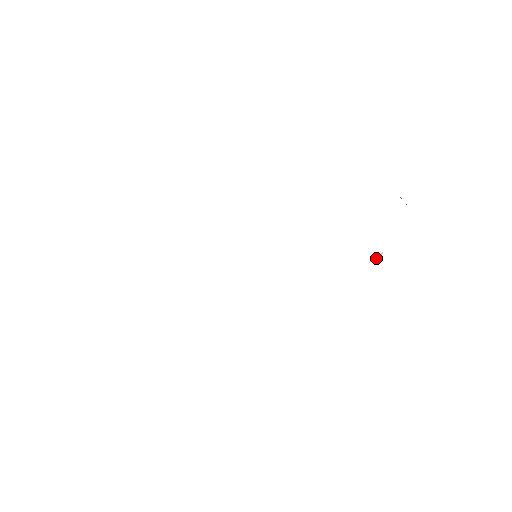
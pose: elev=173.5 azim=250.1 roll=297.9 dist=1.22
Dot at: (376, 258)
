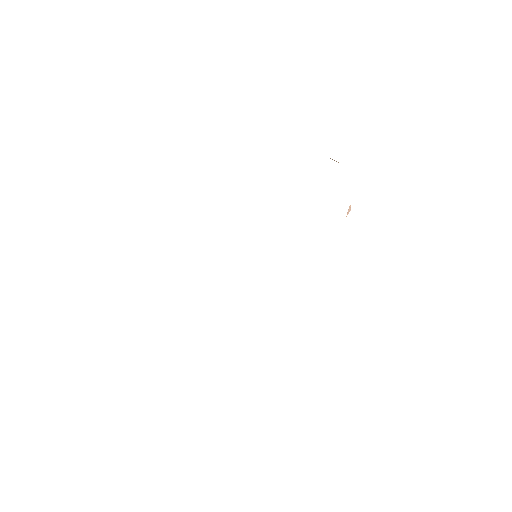
Dot at: (349, 211)
